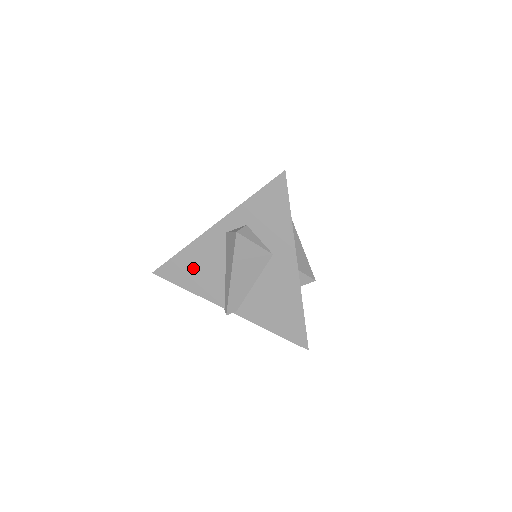
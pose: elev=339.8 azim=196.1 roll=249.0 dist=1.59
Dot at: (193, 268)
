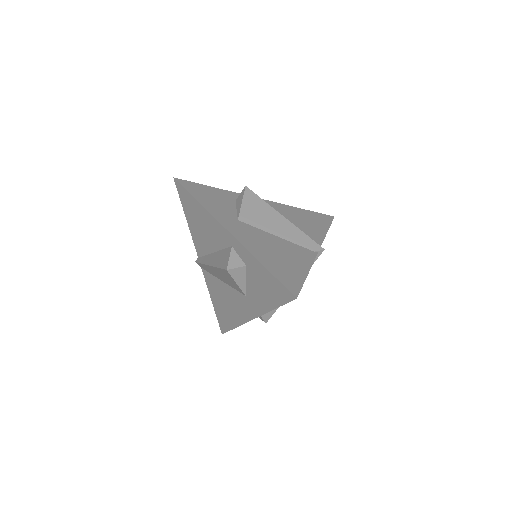
Dot at: (198, 219)
